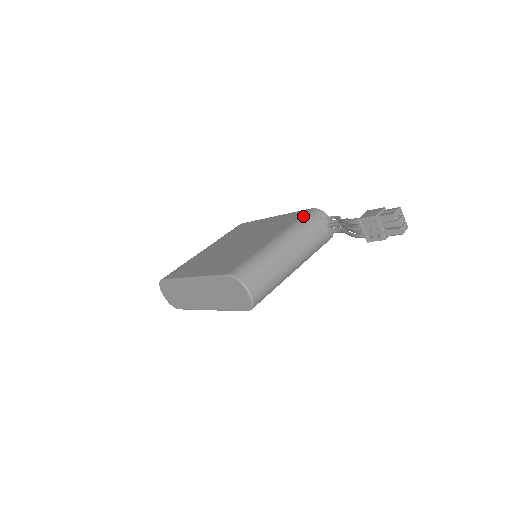
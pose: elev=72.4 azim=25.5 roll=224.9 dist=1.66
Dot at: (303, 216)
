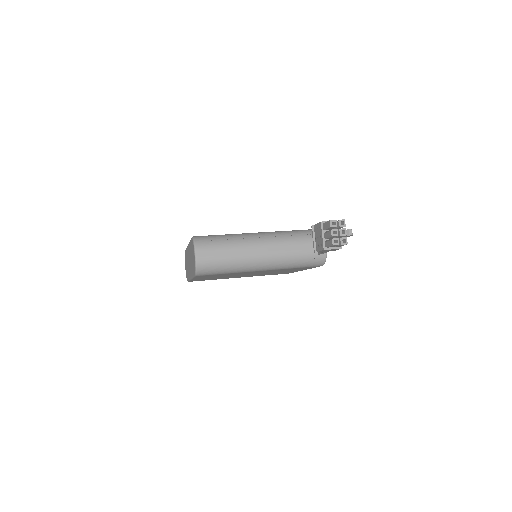
Dot at: occluded
